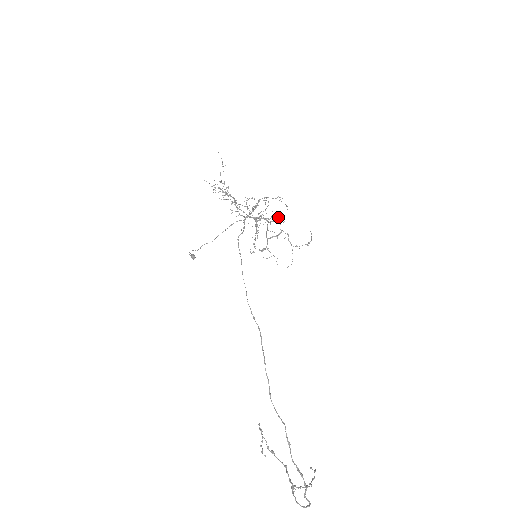
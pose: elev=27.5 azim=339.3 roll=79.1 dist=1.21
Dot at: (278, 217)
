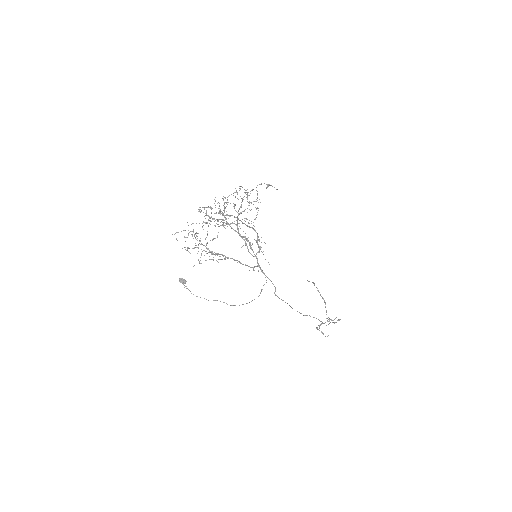
Dot at: occluded
